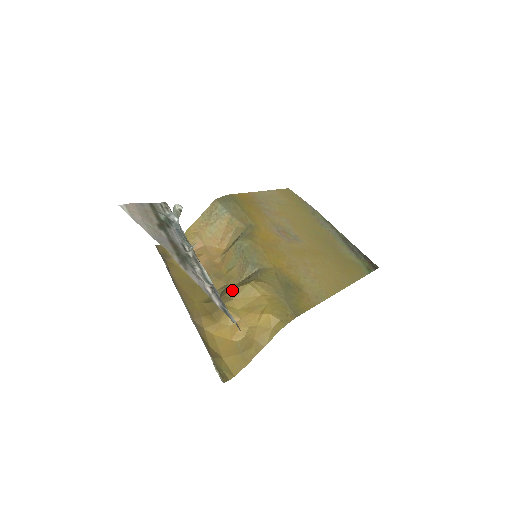
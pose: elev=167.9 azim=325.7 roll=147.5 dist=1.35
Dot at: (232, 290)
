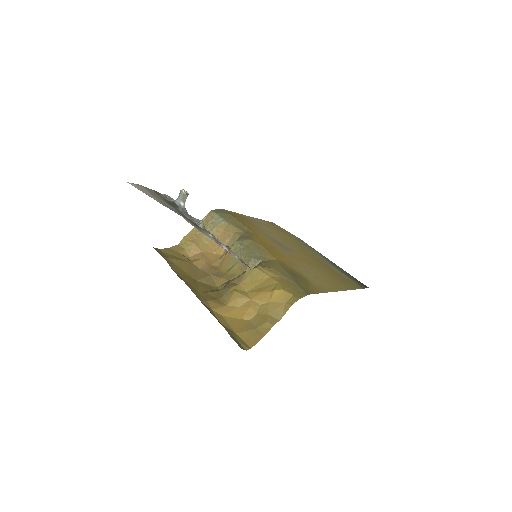
Dot at: (238, 277)
